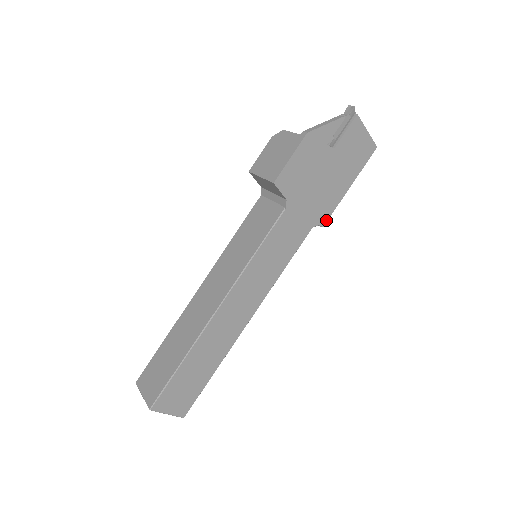
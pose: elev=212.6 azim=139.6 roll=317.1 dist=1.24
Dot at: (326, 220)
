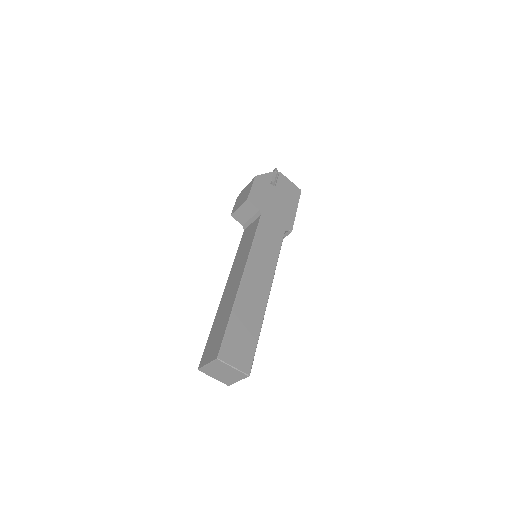
Dot at: (292, 228)
